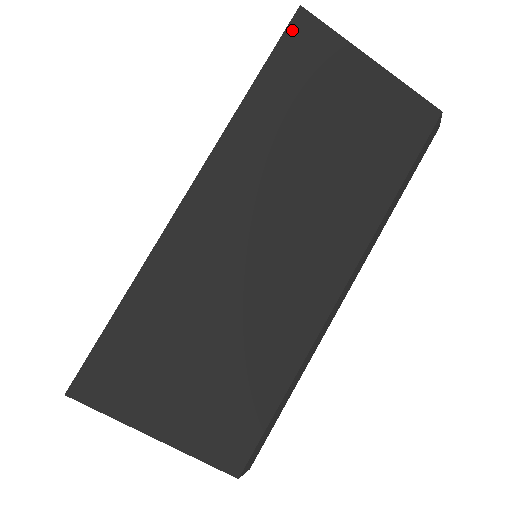
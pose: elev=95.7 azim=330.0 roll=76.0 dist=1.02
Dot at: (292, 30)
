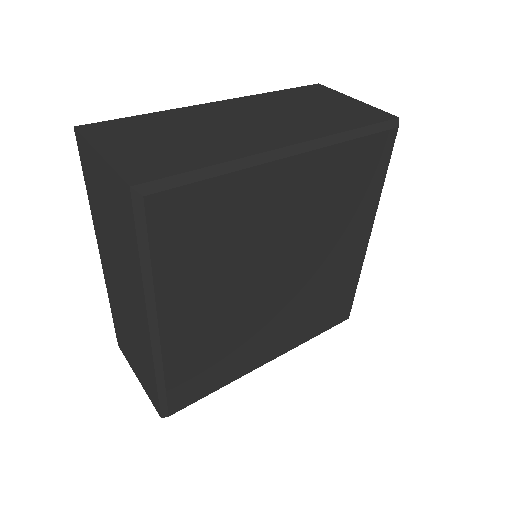
Dot at: (310, 86)
